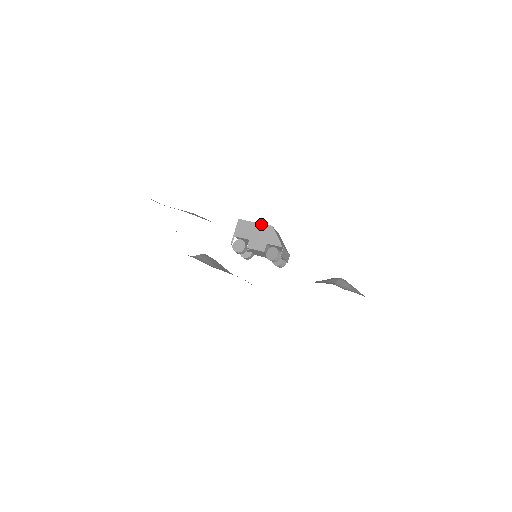
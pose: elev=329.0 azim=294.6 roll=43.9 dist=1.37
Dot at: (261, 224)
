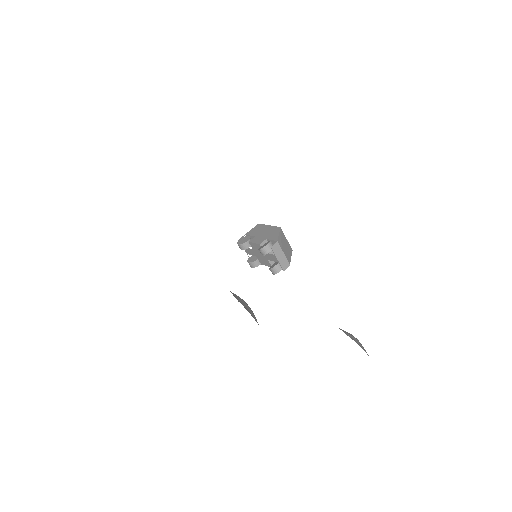
Dot at: (273, 226)
